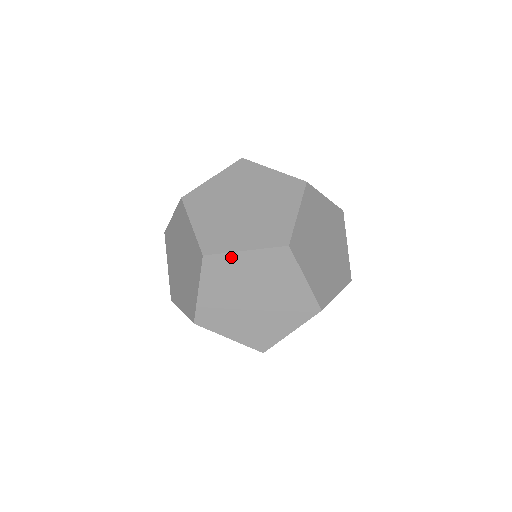
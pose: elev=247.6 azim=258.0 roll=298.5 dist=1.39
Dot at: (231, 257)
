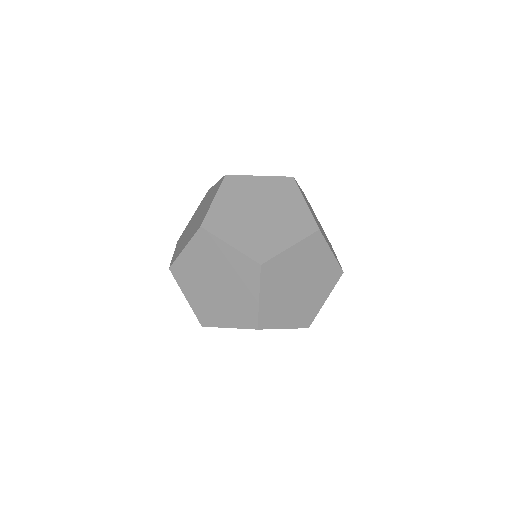
Dot at: (218, 242)
